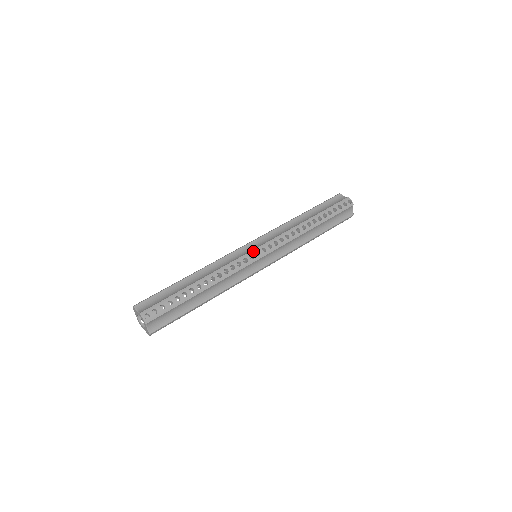
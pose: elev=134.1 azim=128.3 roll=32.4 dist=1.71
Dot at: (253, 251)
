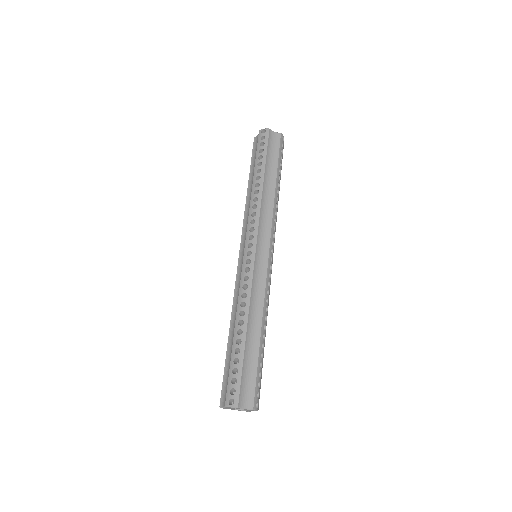
Dot at: (244, 257)
